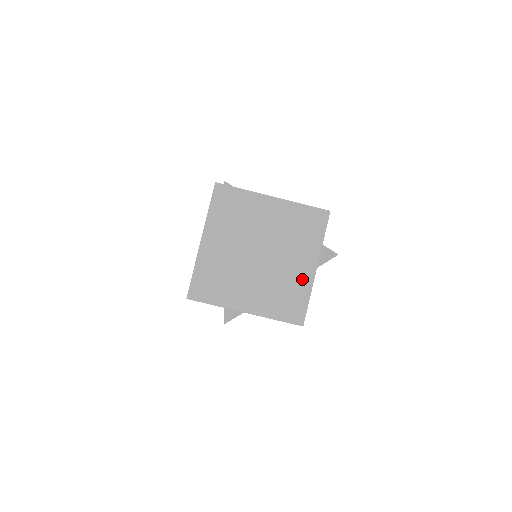
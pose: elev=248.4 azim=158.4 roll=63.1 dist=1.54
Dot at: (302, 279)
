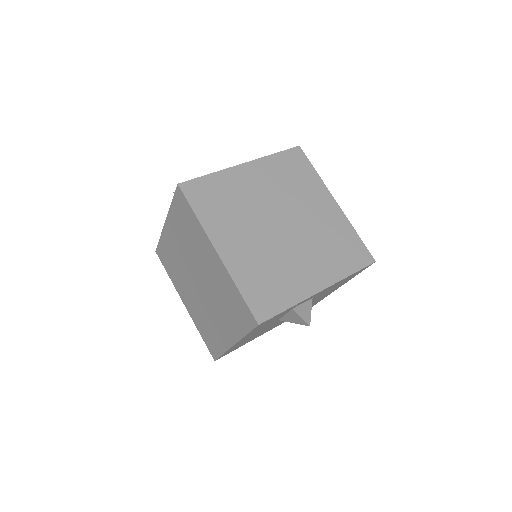
Dot at: (335, 220)
